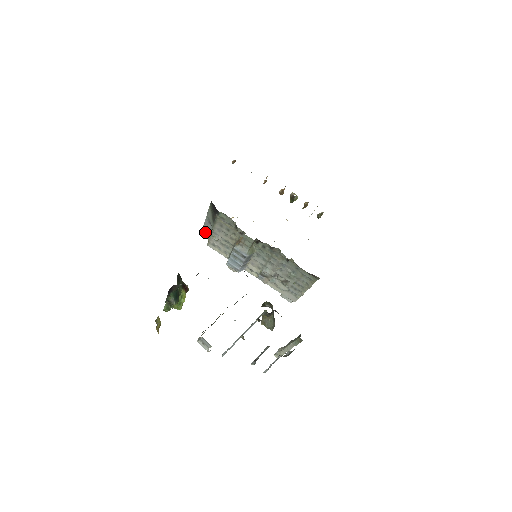
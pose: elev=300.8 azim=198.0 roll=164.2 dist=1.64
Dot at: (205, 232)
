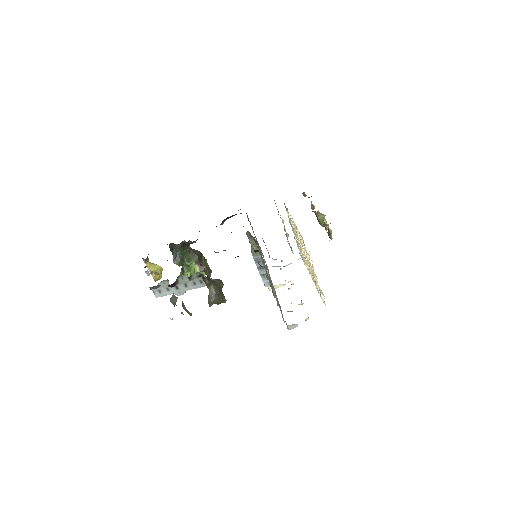
Dot at: occluded
